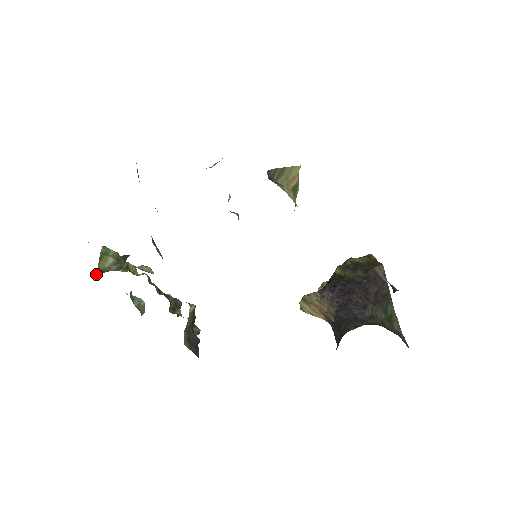
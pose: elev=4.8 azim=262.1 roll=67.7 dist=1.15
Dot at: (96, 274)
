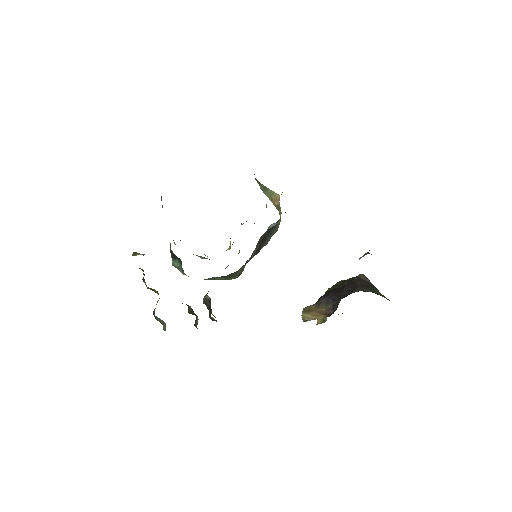
Dot at: occluded
